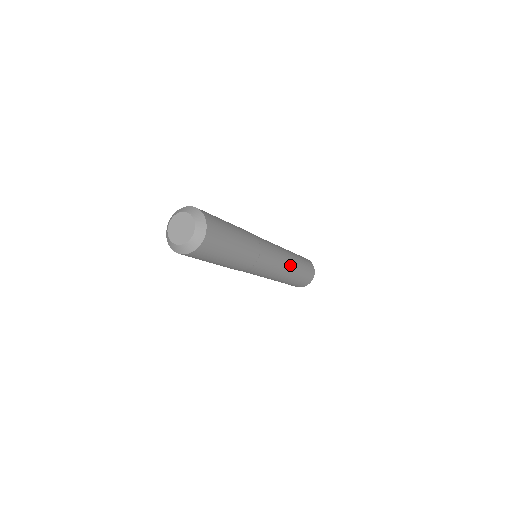
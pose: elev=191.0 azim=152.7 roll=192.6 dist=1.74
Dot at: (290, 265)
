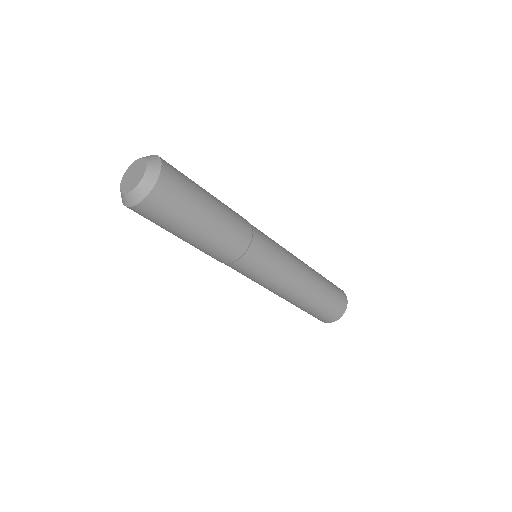
Dot at: (303, 281)
